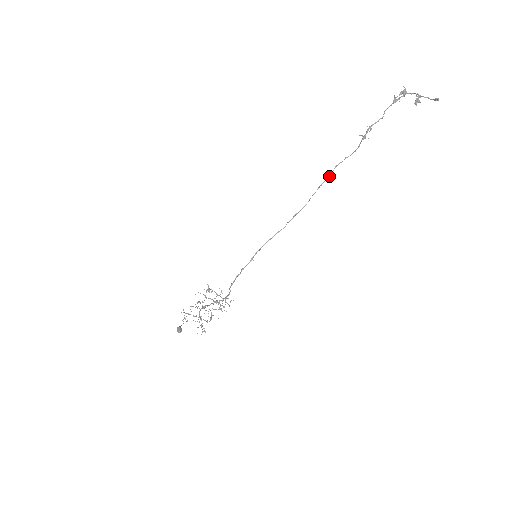
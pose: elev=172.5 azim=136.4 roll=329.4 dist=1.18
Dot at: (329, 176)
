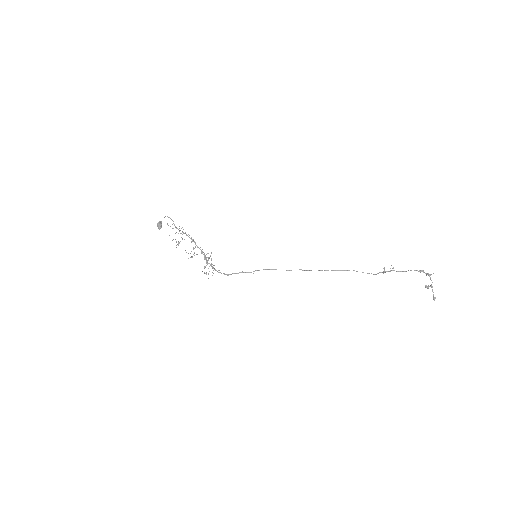
Dot at: occluded
